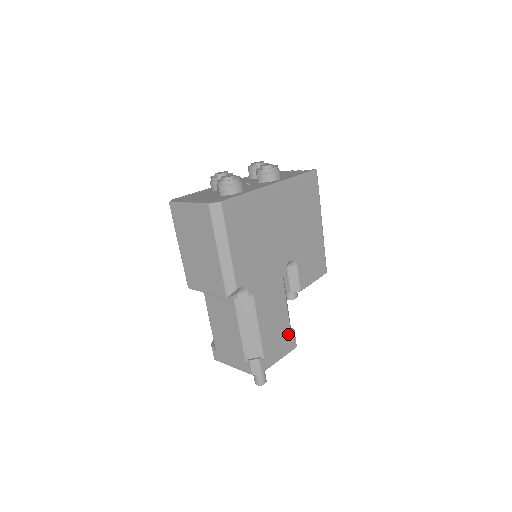
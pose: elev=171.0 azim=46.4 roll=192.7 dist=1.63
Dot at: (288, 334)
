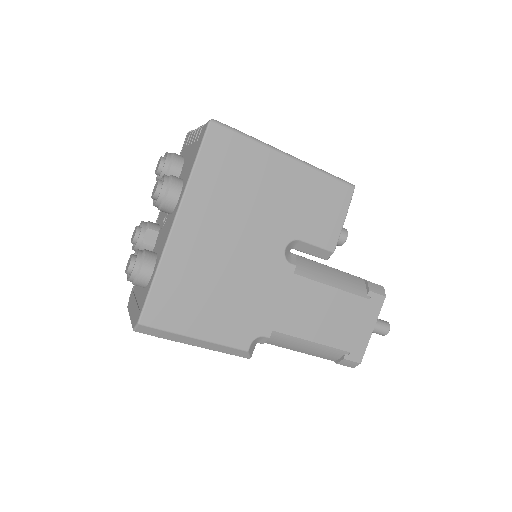
Dot at: (360, 302)
